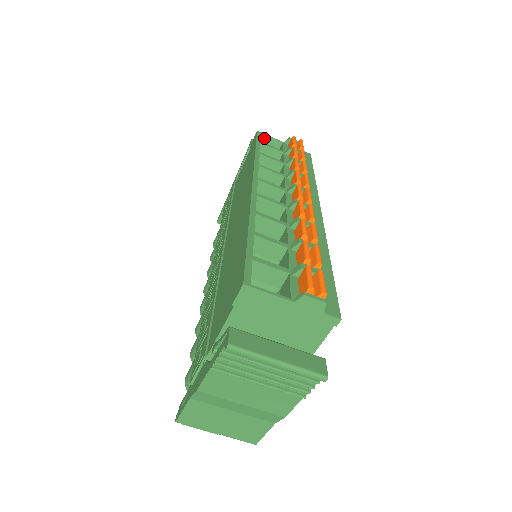
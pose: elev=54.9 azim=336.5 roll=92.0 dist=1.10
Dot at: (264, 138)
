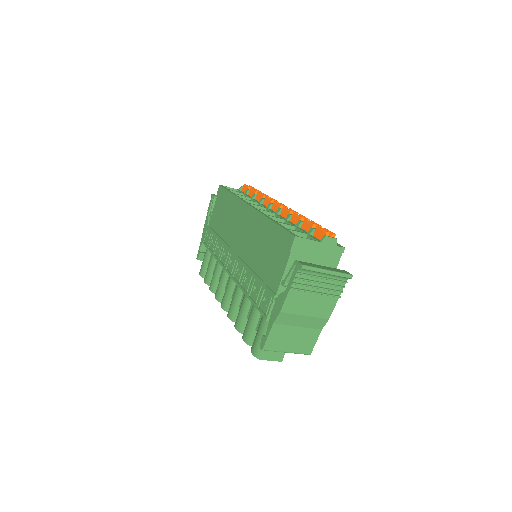
Dot at: occluded
